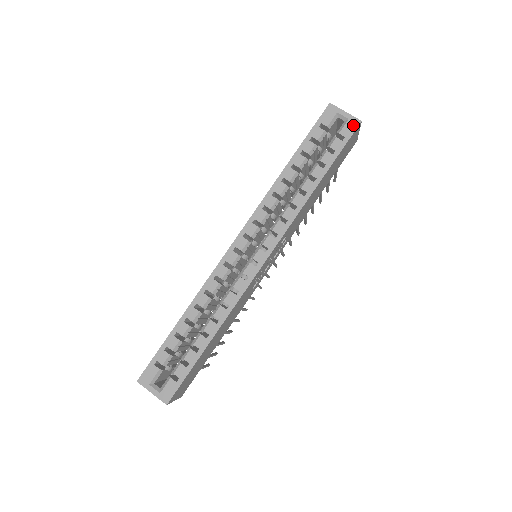
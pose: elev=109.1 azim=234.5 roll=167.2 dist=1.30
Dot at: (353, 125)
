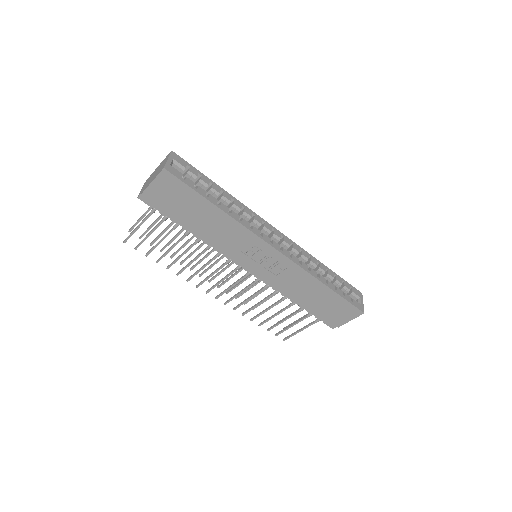
Dot at: (360, 308)
